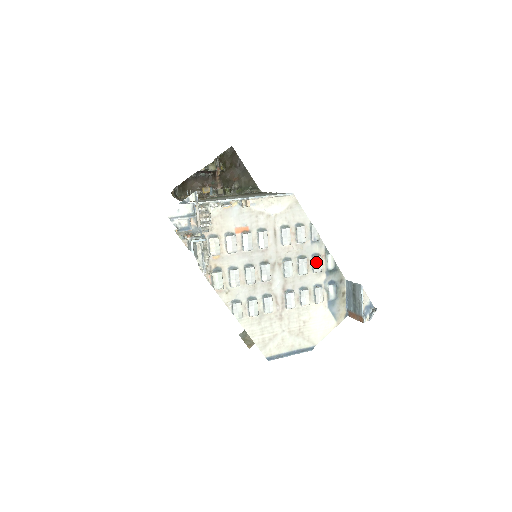
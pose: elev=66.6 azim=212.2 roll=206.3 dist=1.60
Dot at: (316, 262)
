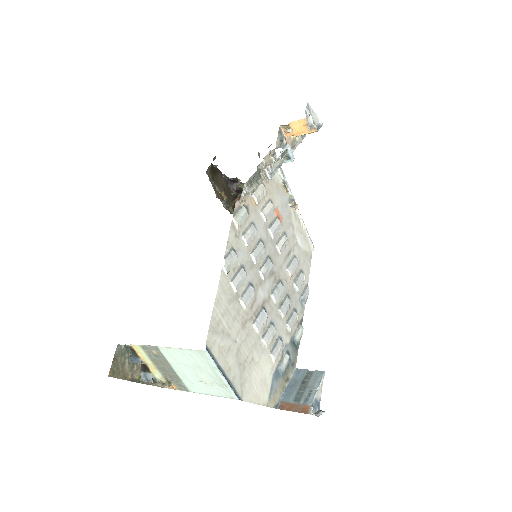
Dot at: (294, 317)
